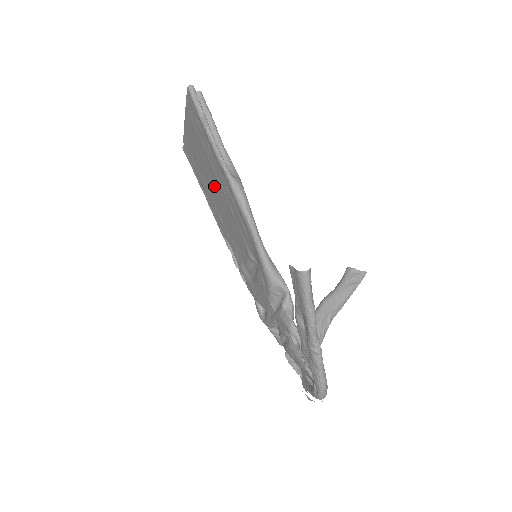
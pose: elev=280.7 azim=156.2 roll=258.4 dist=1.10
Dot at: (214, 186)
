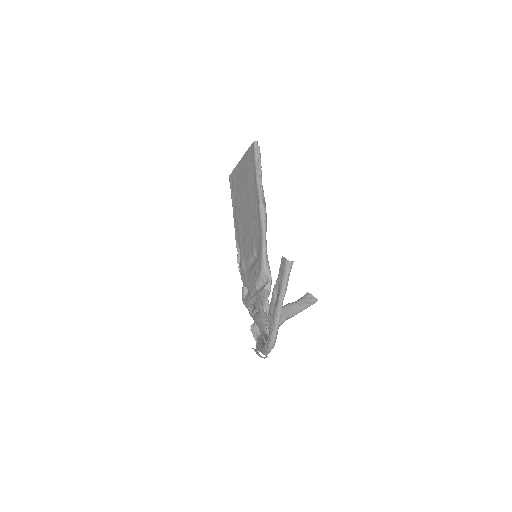
Dot at: (245, 205)
